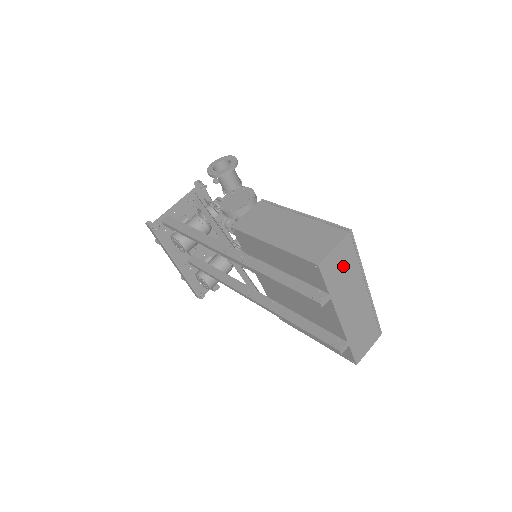
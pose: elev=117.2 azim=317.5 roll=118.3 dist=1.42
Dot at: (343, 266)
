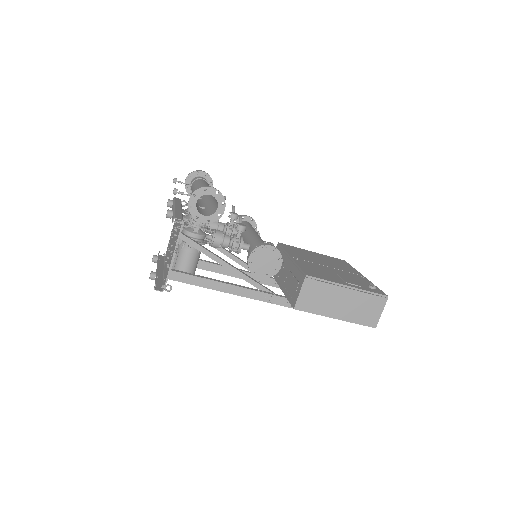
Dot at: occluded
